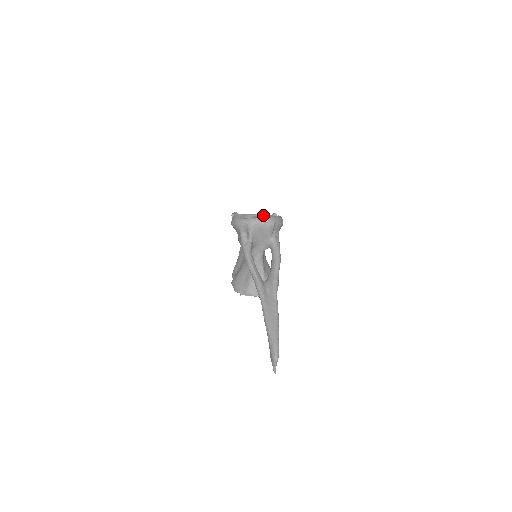
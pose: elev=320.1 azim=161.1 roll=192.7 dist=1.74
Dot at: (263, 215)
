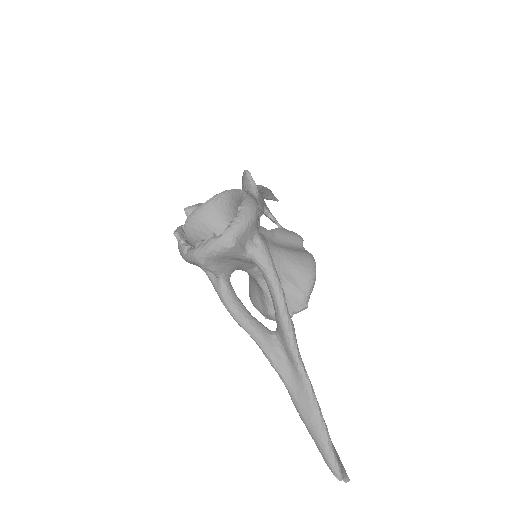
Dot at: (226, 193)
